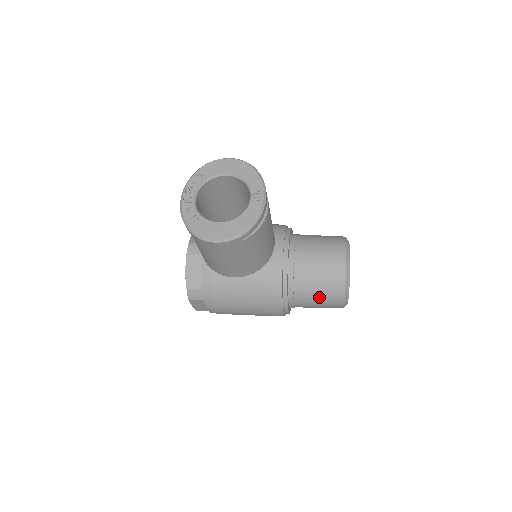
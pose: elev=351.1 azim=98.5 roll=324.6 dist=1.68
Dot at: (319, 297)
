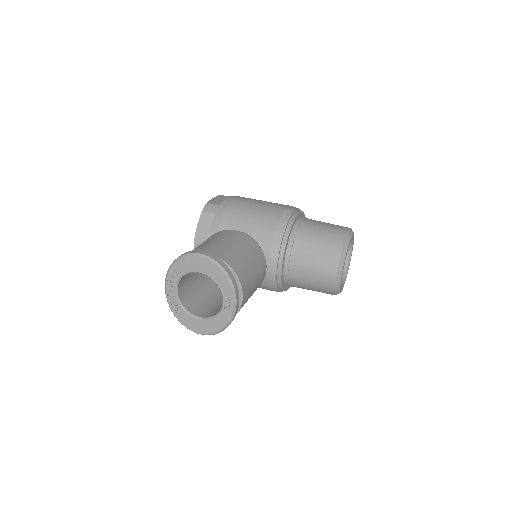
Dot at: occluded
